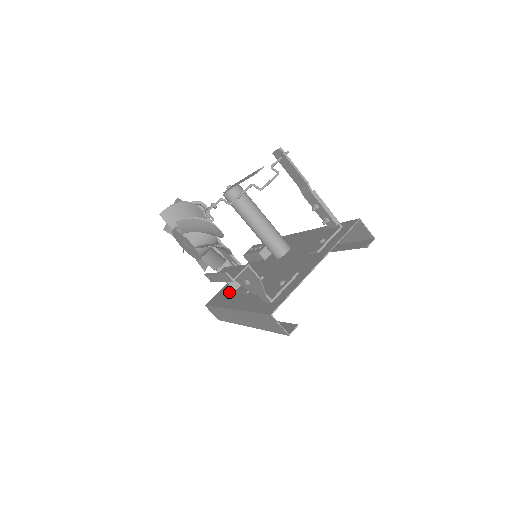
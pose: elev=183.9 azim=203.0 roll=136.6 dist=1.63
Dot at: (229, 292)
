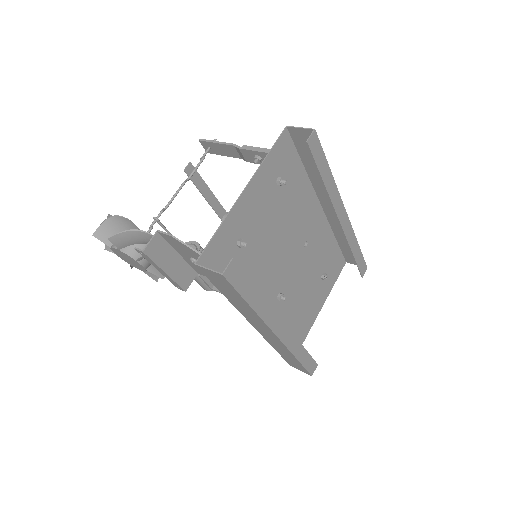
Dot at: occluded
